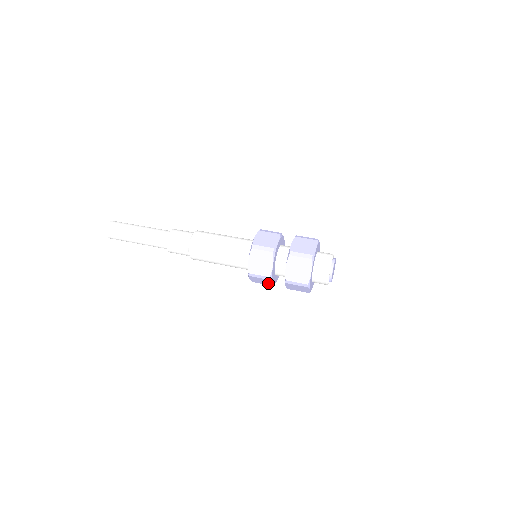
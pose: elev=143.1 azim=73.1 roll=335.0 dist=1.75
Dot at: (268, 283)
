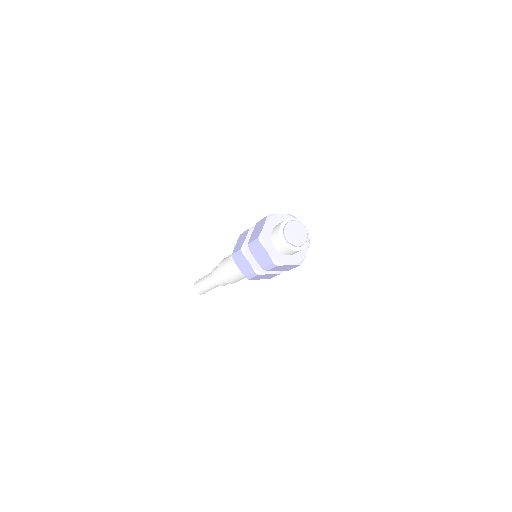
Dot at: (249, 267)
